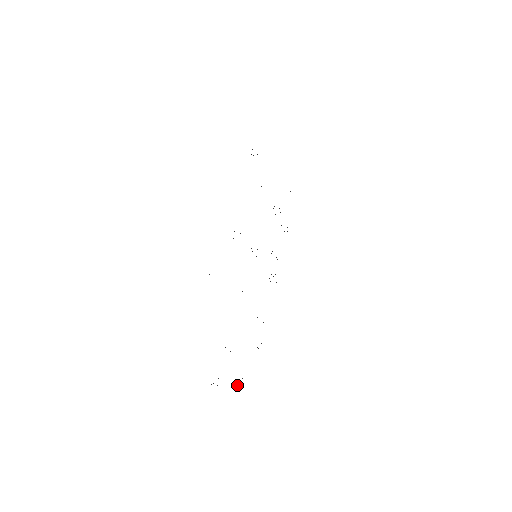
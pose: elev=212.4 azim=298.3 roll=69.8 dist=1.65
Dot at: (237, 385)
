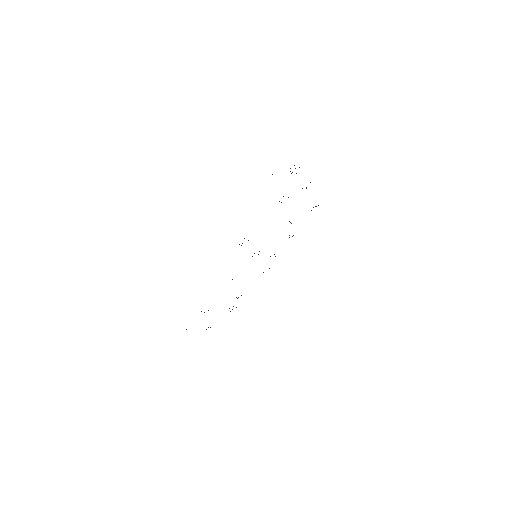
Dot at: occluded
